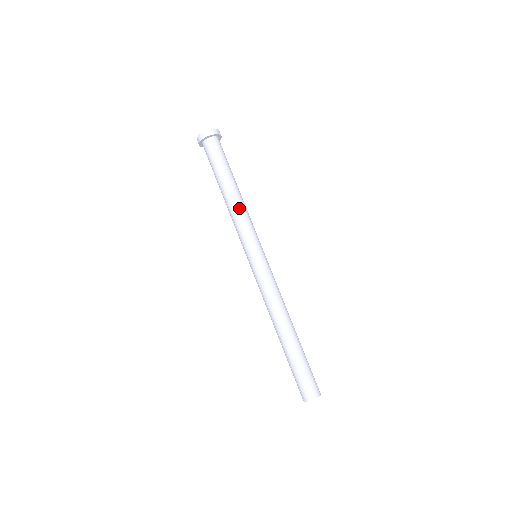
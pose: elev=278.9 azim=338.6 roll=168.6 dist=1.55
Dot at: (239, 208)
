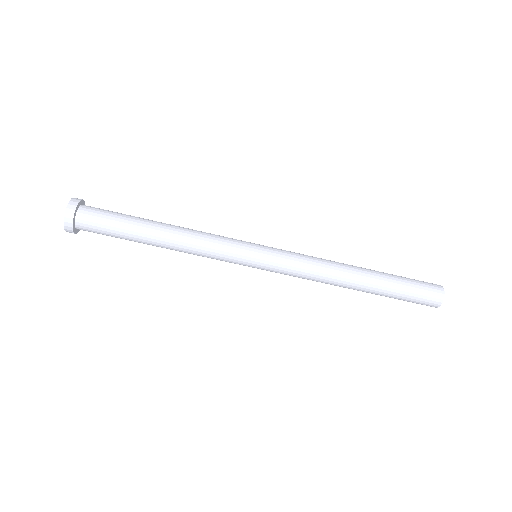
Dot at: (191, 236)
